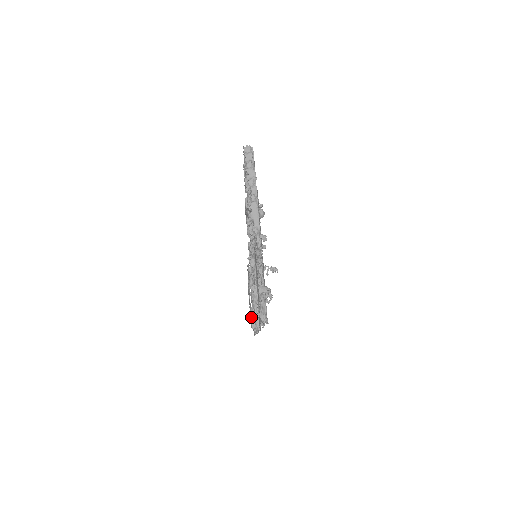
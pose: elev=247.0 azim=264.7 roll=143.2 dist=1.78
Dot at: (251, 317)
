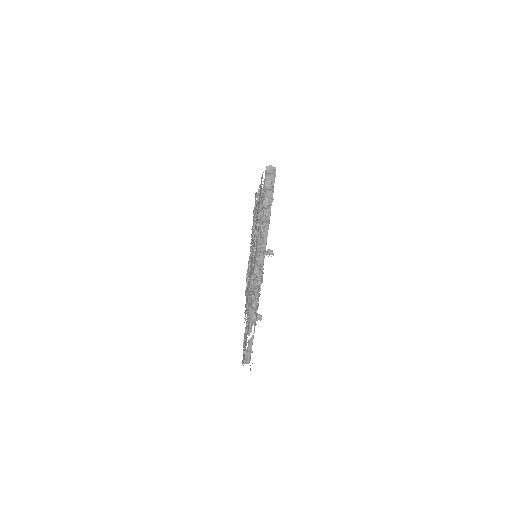
Dot at: (243, 357)
